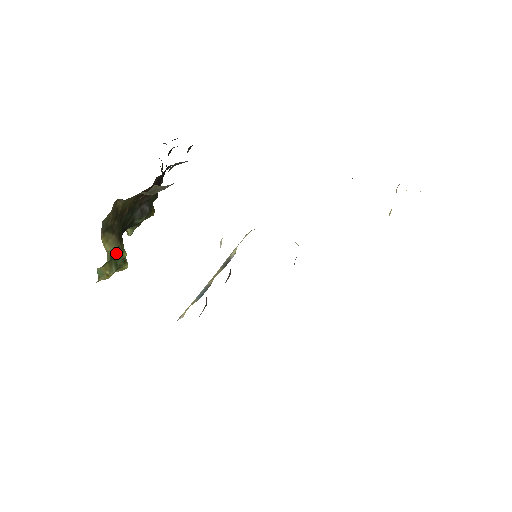
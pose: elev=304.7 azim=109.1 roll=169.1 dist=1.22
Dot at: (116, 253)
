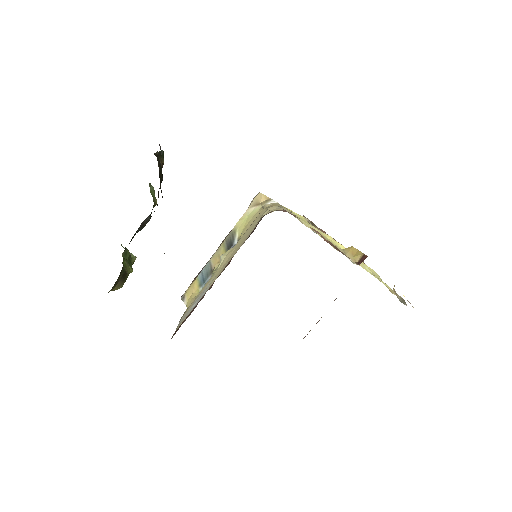
Dot at: occluded
